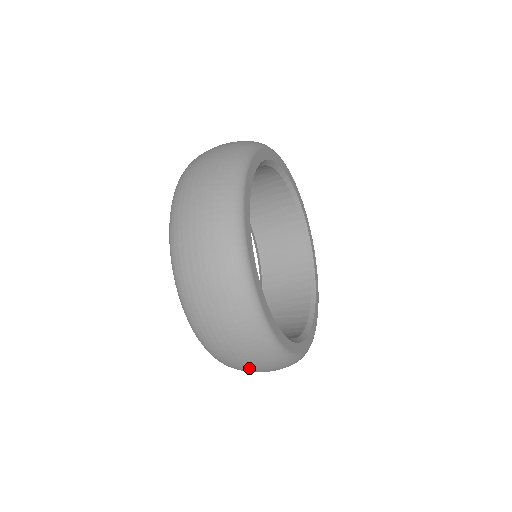
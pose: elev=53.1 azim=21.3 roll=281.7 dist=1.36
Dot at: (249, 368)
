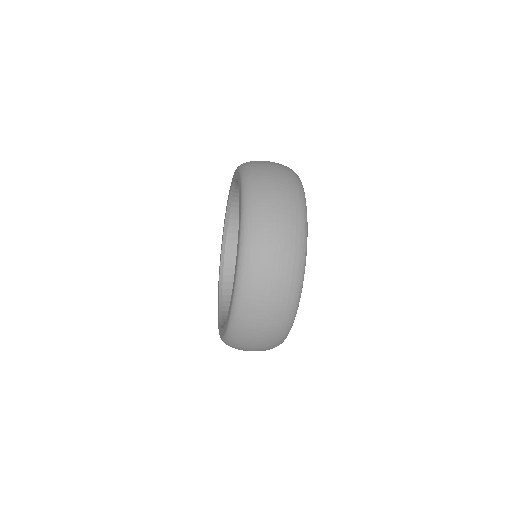
Dot at: (274, 255)
